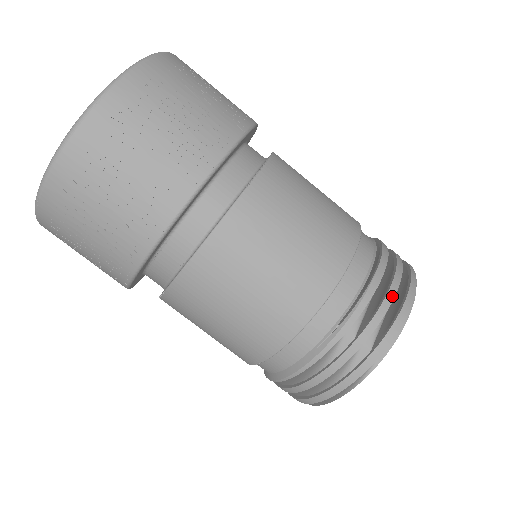
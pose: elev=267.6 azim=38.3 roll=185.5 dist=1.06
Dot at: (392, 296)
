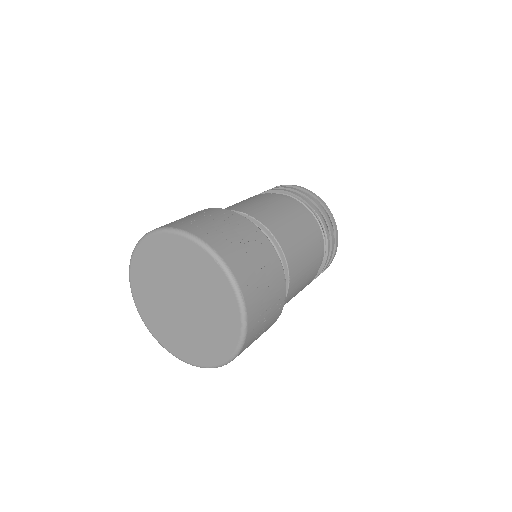
Dot at: (325, 213)
